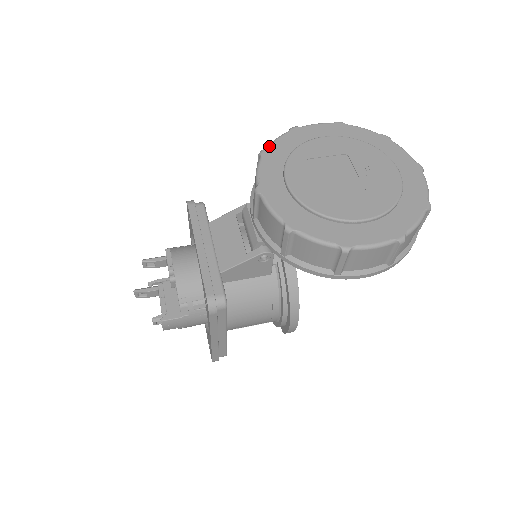
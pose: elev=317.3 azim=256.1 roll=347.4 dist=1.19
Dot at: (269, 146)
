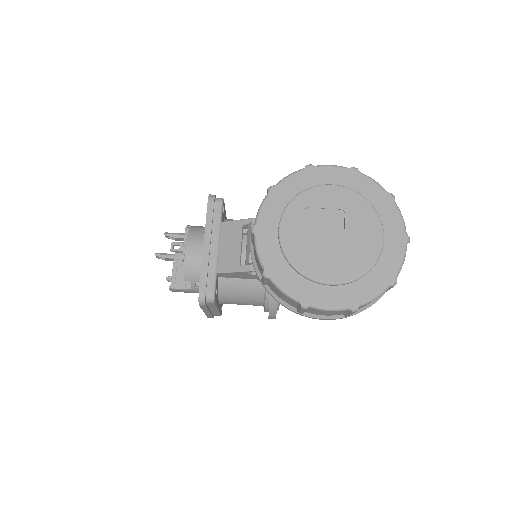
Dot at: (279, 183)
